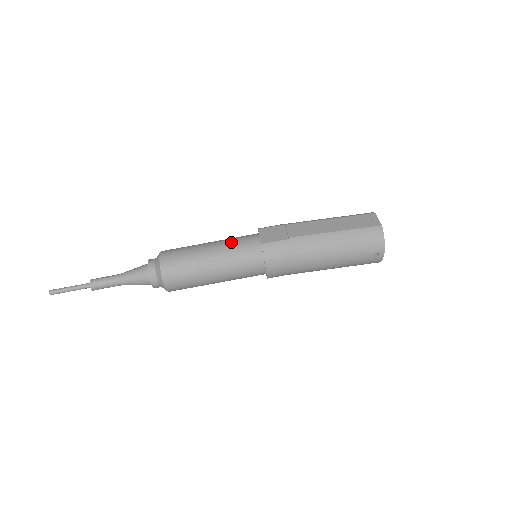
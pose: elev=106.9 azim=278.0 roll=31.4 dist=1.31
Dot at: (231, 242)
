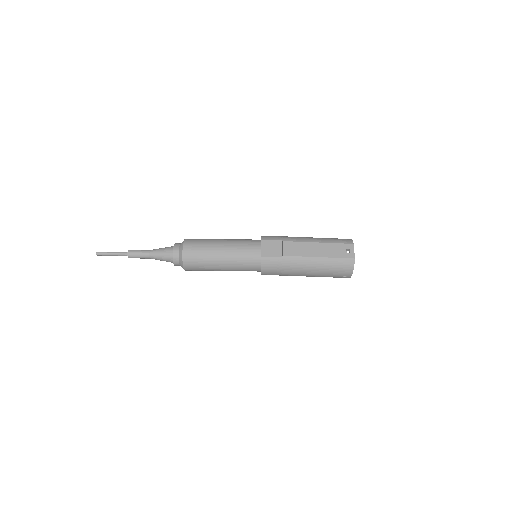
Dot at: (239, 248)
